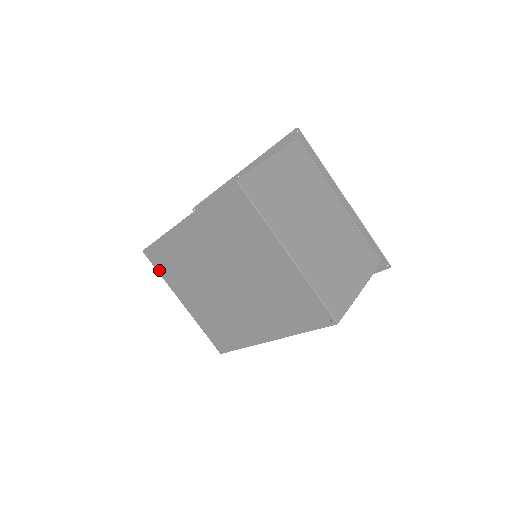
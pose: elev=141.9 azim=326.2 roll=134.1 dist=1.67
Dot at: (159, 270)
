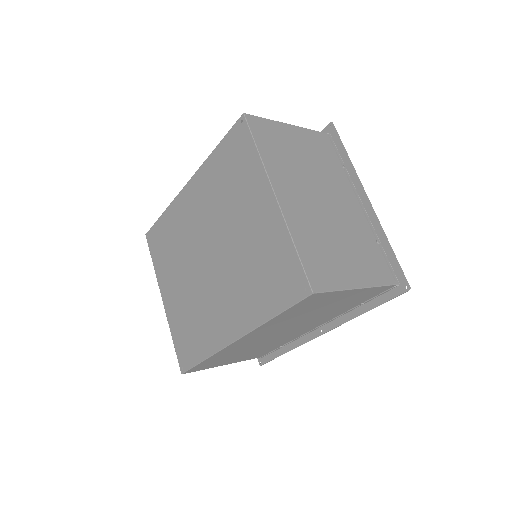
Dot at: (153, 256)
